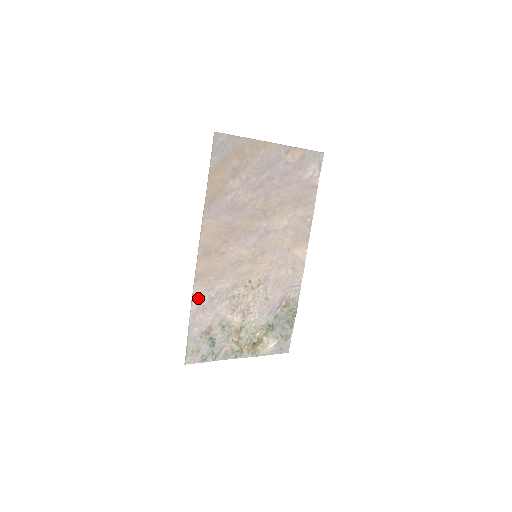
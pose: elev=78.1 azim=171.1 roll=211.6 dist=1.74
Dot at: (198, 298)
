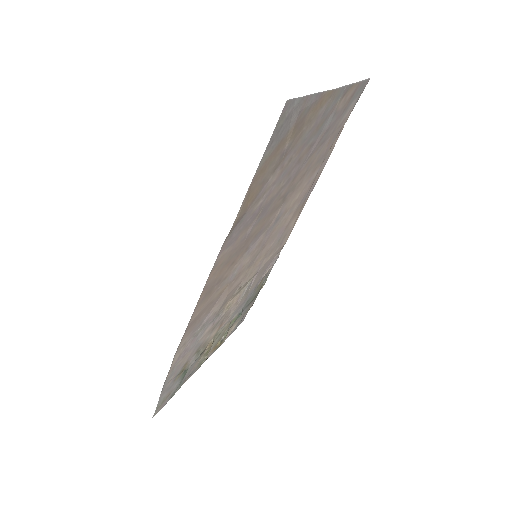
Dot at: (182, 347)
